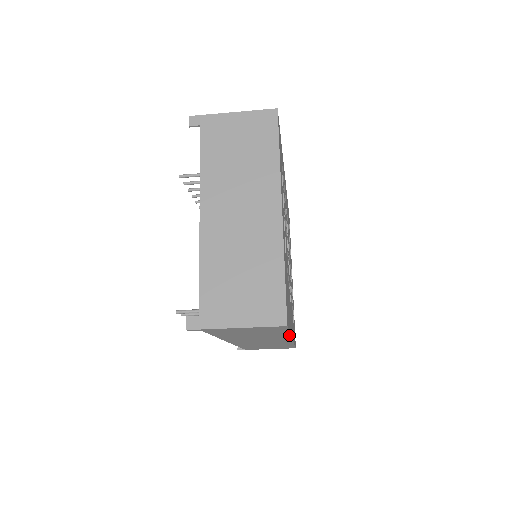
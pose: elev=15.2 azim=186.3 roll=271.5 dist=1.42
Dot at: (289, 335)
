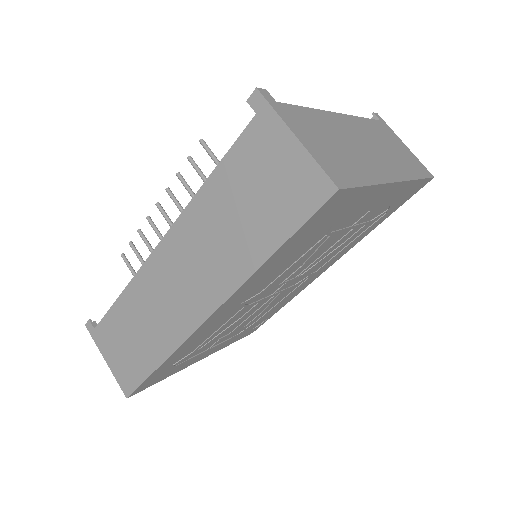
Dot at: (253, 271)
